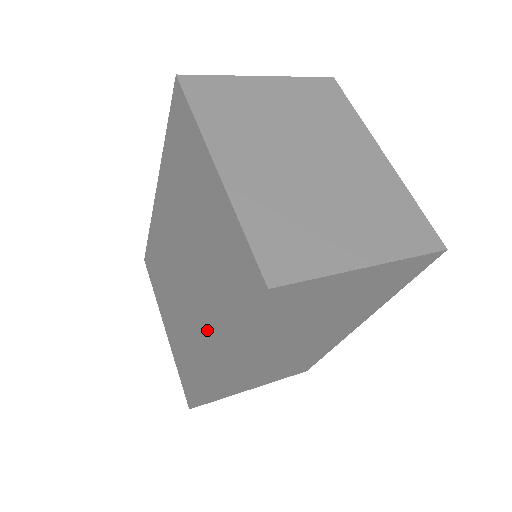
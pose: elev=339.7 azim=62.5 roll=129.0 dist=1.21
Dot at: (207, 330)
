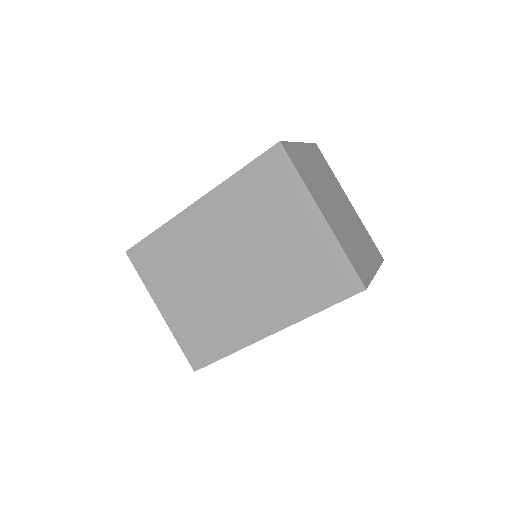
Dot at: (263, 312)
